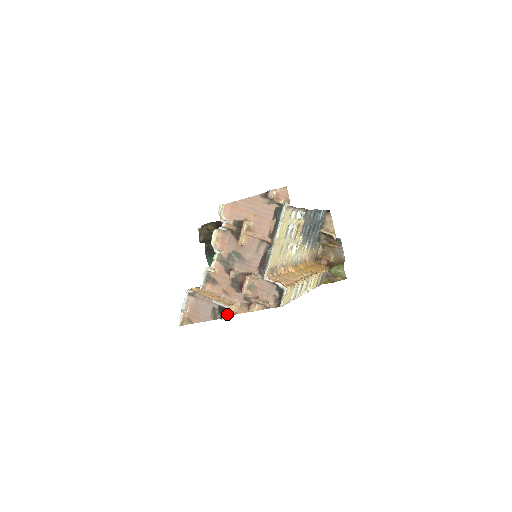
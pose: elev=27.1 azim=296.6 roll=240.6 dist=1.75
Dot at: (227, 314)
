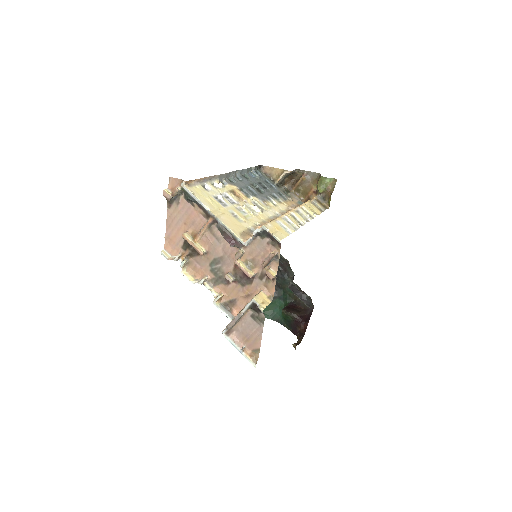
Dot at: (261, 304)
